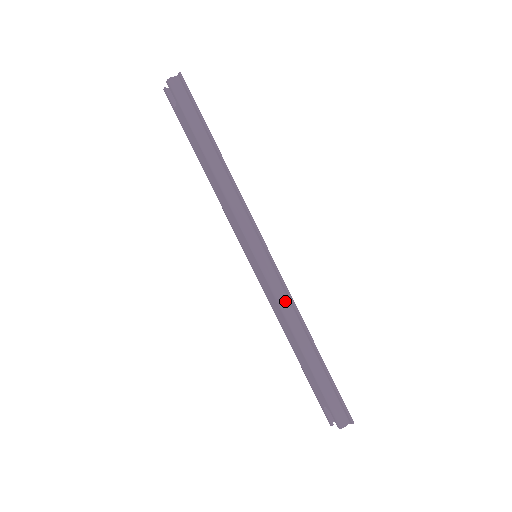
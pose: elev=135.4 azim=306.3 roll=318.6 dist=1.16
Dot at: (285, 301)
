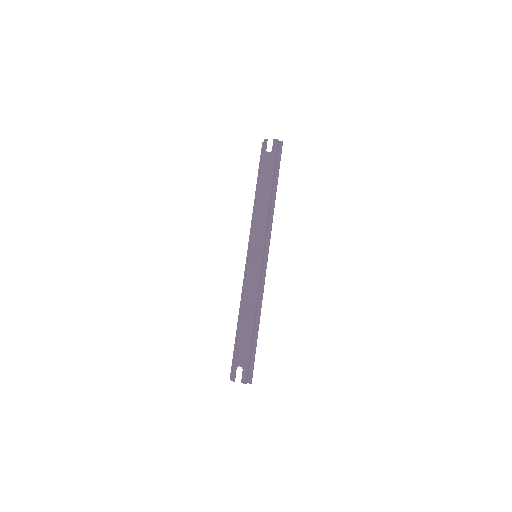
Dot at: (259, 290)
